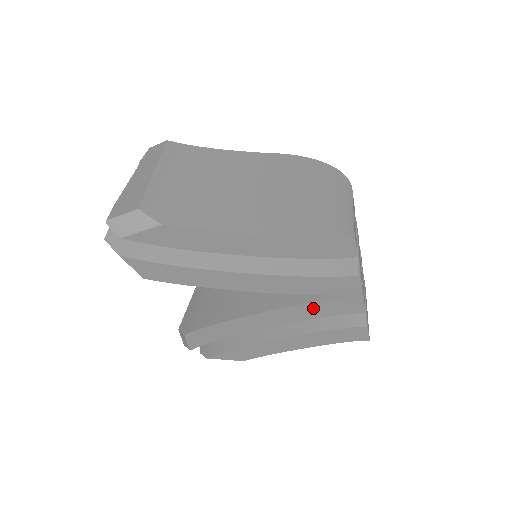
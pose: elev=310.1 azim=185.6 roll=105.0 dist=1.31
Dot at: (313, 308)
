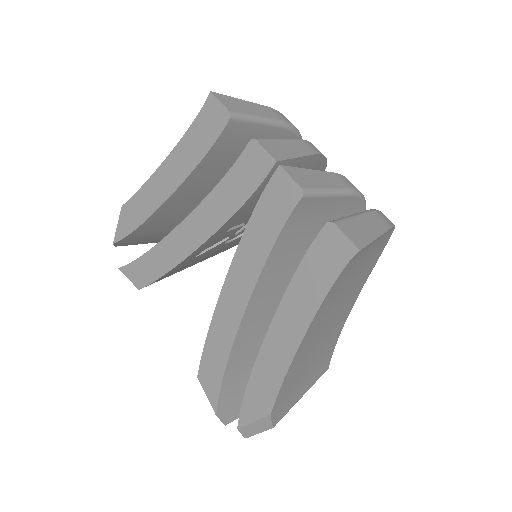
Dot at: (257, 230)
